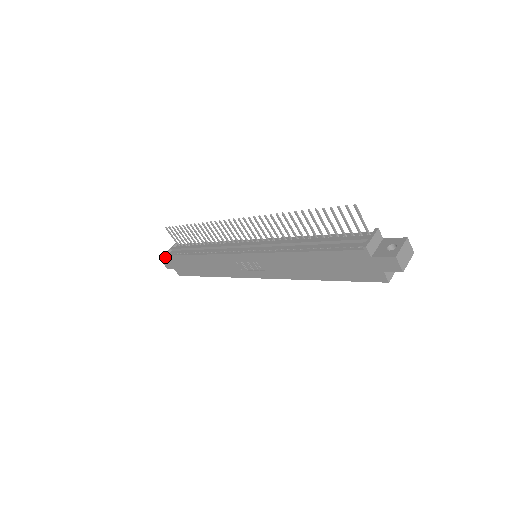
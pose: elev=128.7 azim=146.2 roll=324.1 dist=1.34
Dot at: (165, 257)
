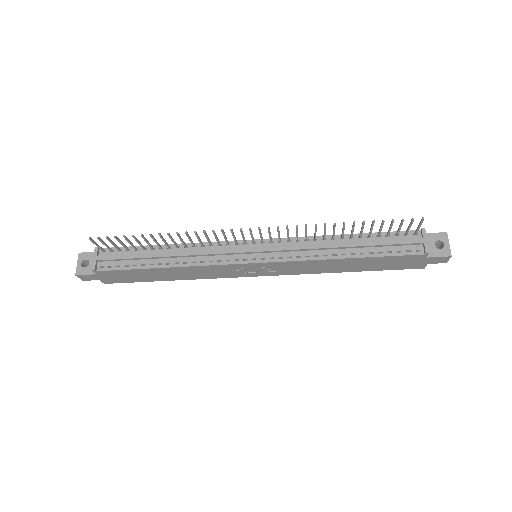
Dot at: (80, 269)
